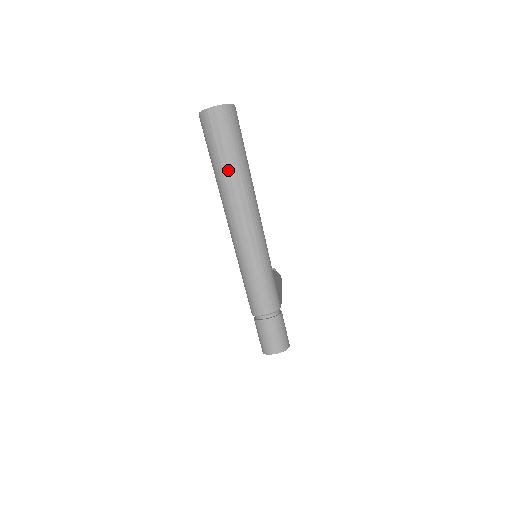
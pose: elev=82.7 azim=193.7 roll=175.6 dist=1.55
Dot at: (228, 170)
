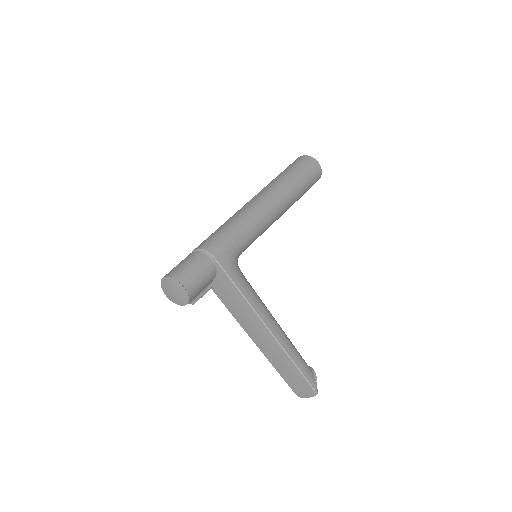
Dot at: occluded
